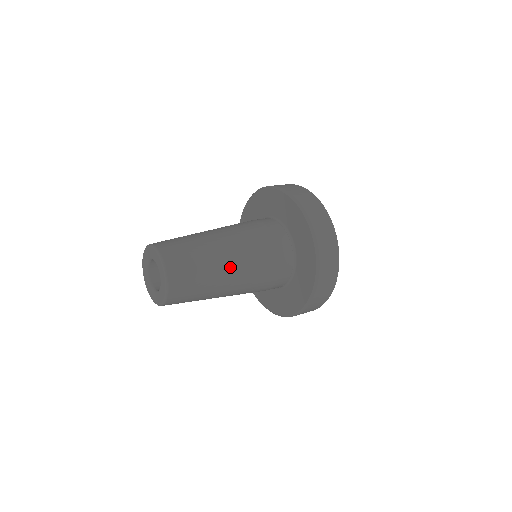
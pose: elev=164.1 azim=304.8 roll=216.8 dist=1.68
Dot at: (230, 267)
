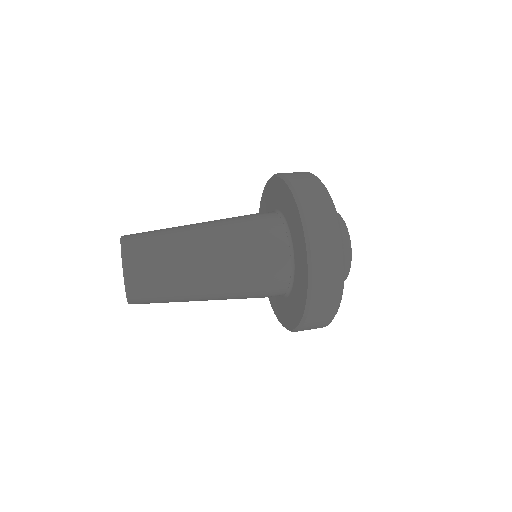
Dot at: (202, 255)
